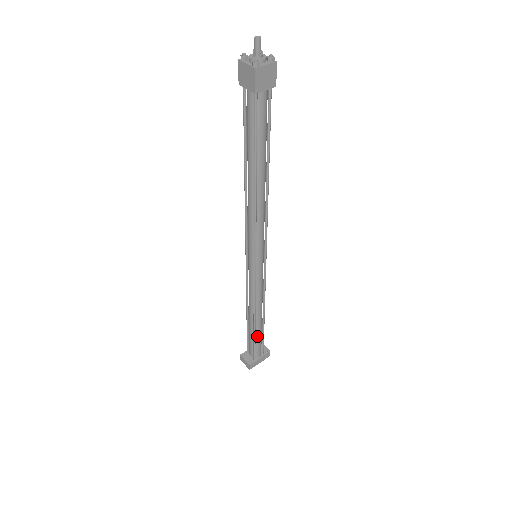
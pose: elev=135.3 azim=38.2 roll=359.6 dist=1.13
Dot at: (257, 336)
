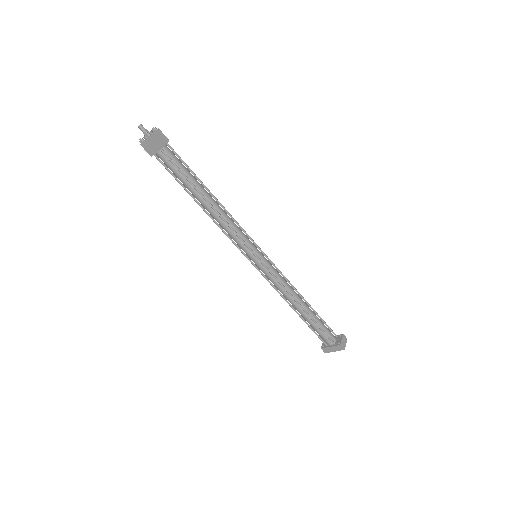
Dot at: (310, 324)
